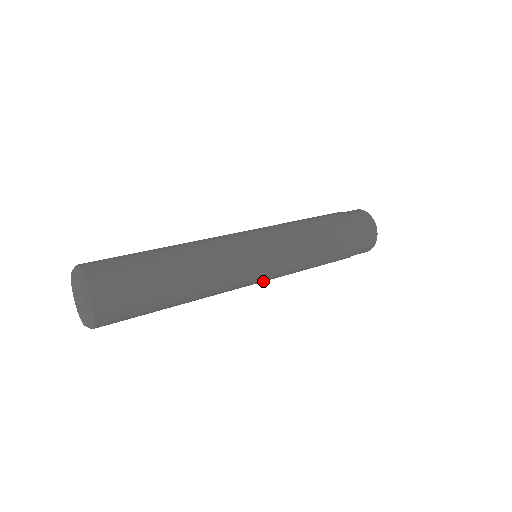
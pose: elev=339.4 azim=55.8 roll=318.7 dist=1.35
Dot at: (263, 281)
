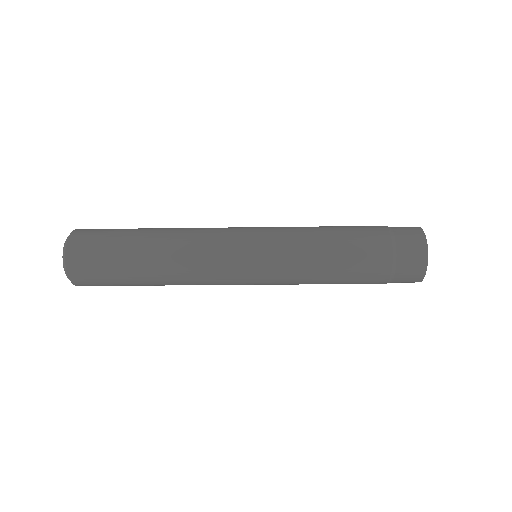
Dot at: (254, 270)
